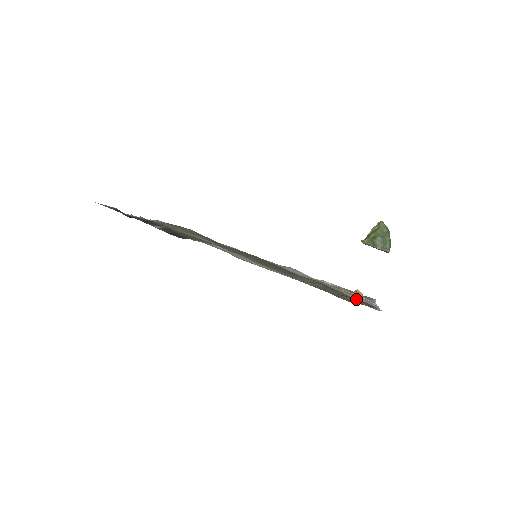
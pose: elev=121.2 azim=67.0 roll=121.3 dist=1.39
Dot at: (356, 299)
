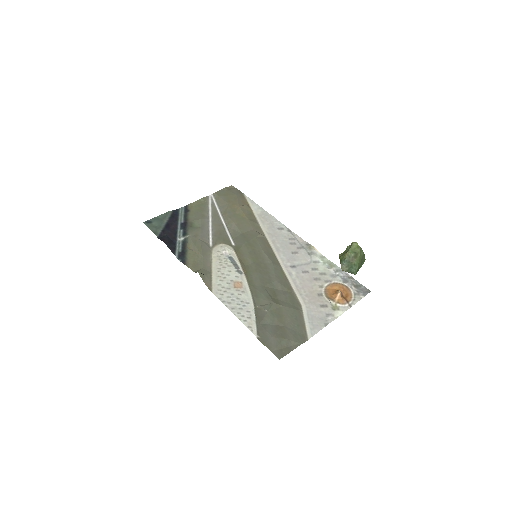
Dot at: (273, 337)
